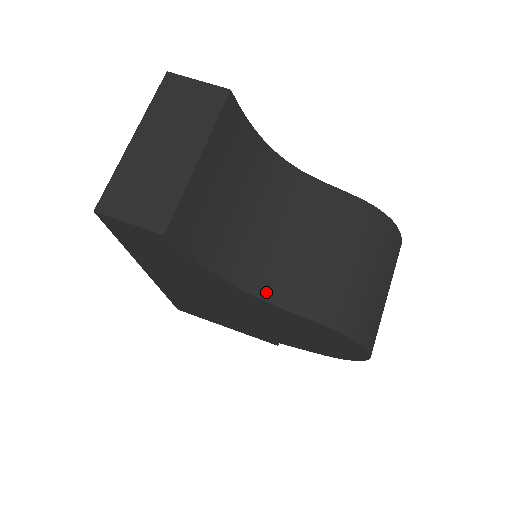
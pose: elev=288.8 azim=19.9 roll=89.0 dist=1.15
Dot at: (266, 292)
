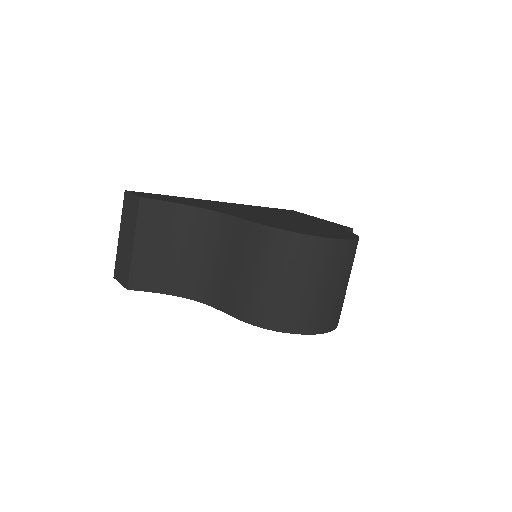
Dot at: (210, 301)
